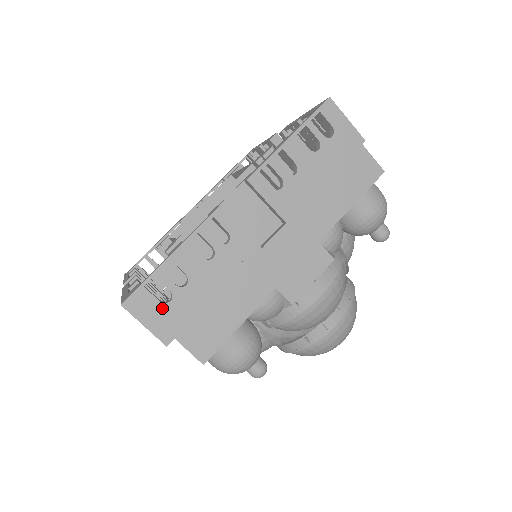
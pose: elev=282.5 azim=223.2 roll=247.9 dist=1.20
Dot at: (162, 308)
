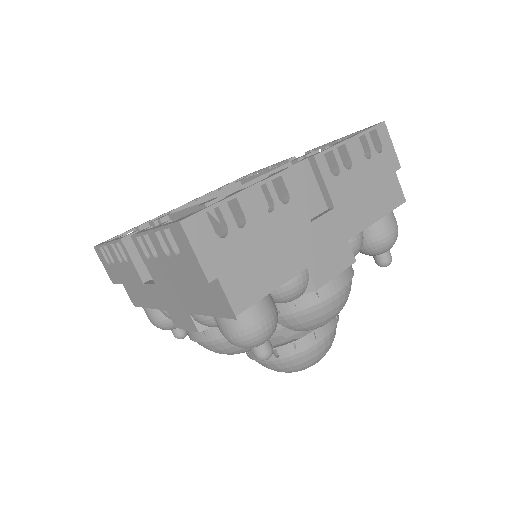
Dot at: (216, 241)
